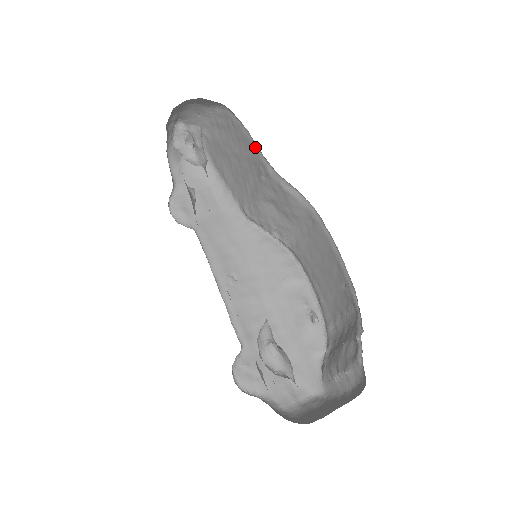
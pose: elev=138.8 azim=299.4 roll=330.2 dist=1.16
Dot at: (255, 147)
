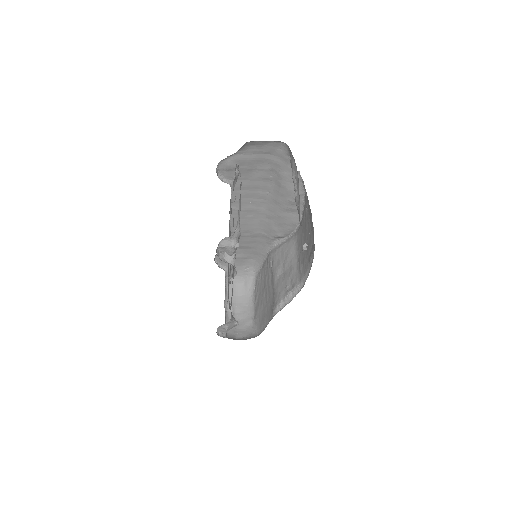
Dot at: (266, 261)
